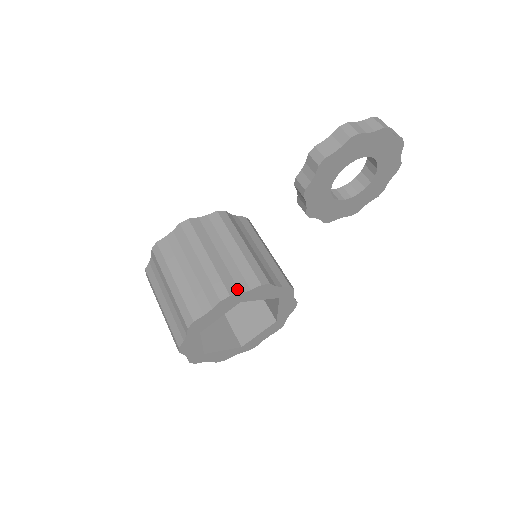
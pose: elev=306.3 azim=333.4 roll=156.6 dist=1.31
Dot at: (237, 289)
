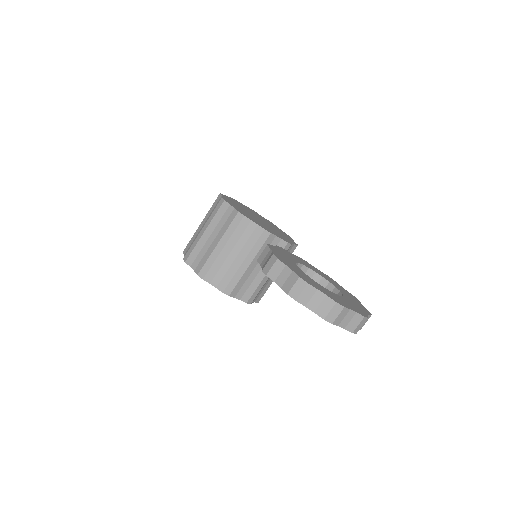
Dot at: (191, 263)
